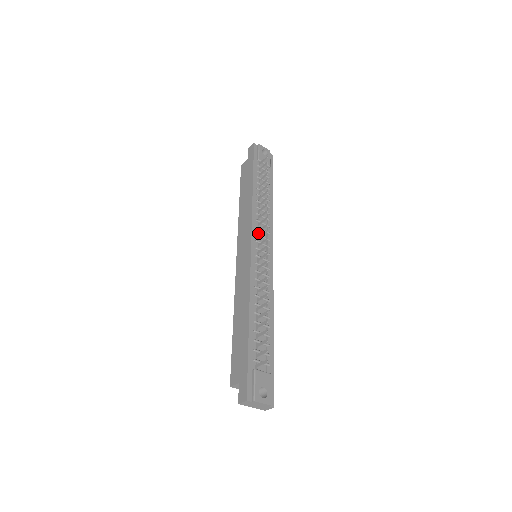
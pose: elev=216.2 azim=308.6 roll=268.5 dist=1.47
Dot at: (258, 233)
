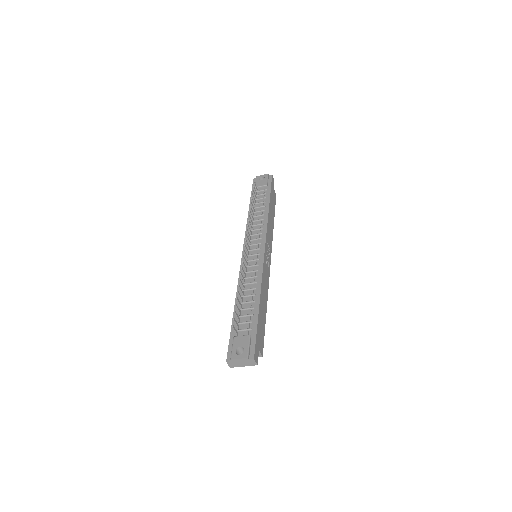
Dot at: (250, 239)
